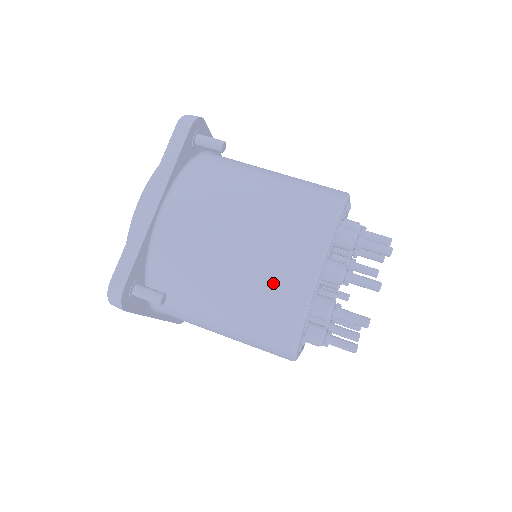
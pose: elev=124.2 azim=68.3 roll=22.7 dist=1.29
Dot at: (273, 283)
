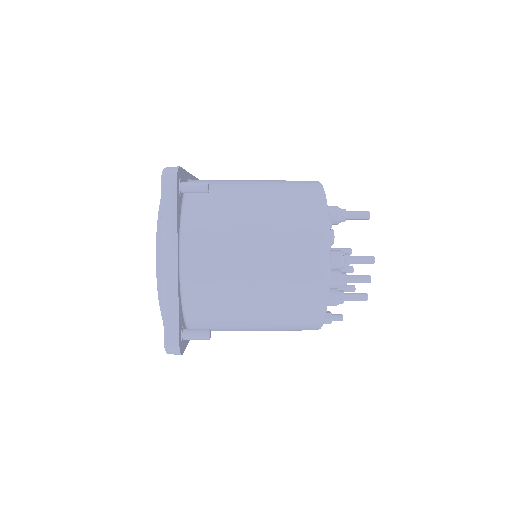
Dot at: (292, 184)
